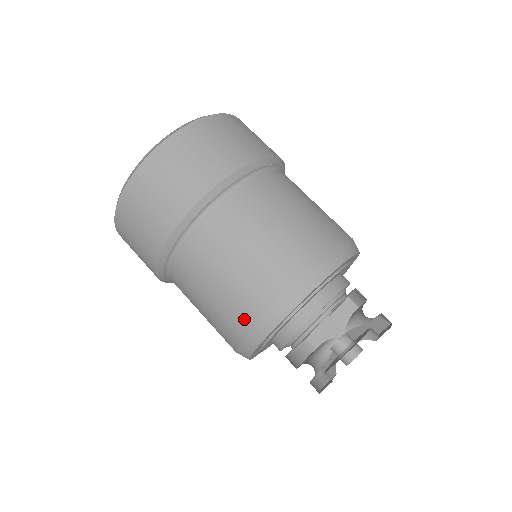
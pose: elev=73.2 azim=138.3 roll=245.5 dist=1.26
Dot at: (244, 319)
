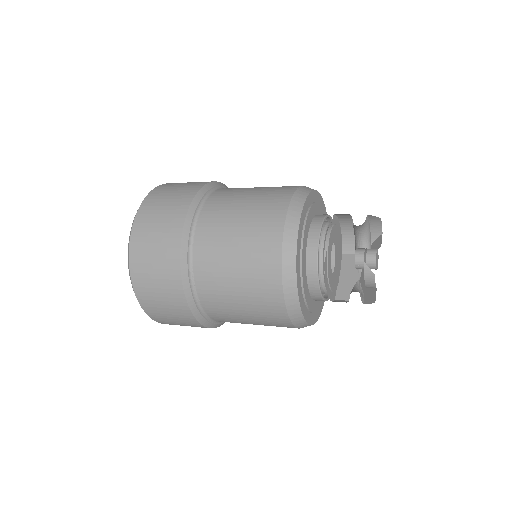
Dot at: (272, 236)
